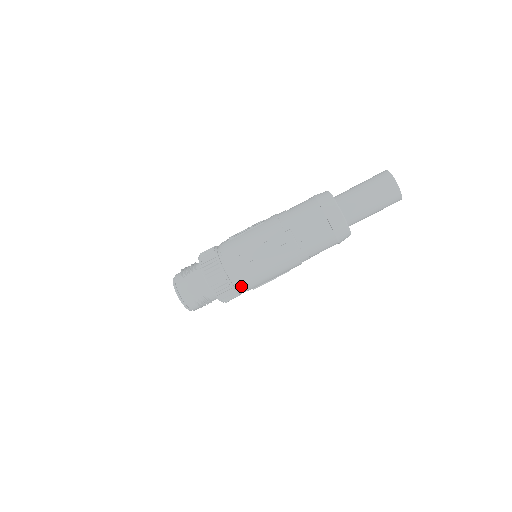
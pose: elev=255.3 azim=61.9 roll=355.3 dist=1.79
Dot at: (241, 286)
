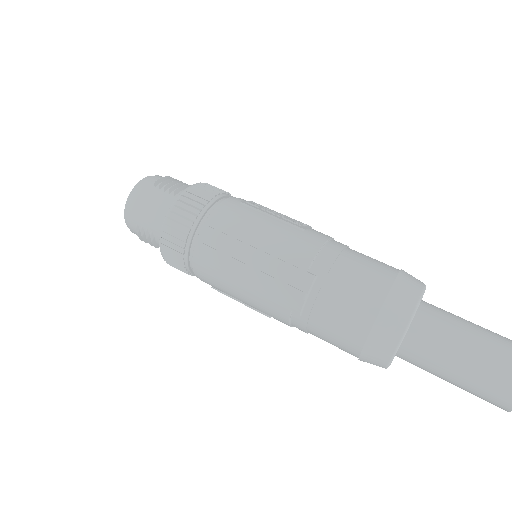
Dot at: (196, 269)
